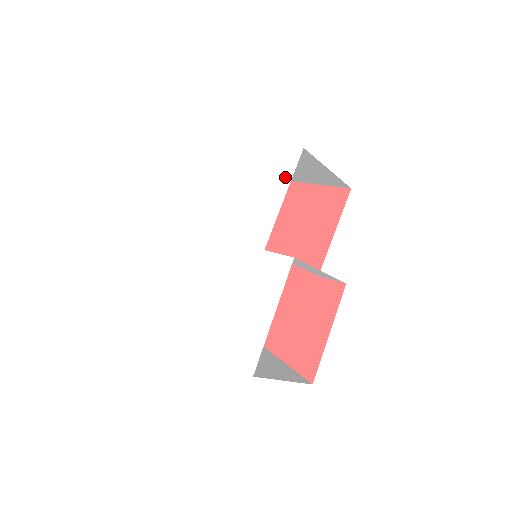
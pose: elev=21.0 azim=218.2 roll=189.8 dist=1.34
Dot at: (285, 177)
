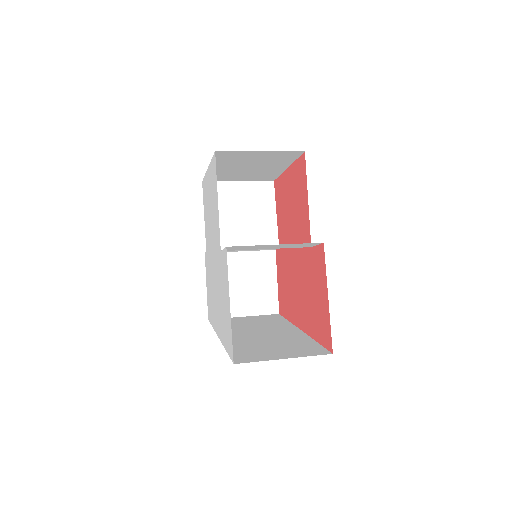
Dot at: (215, 182)
